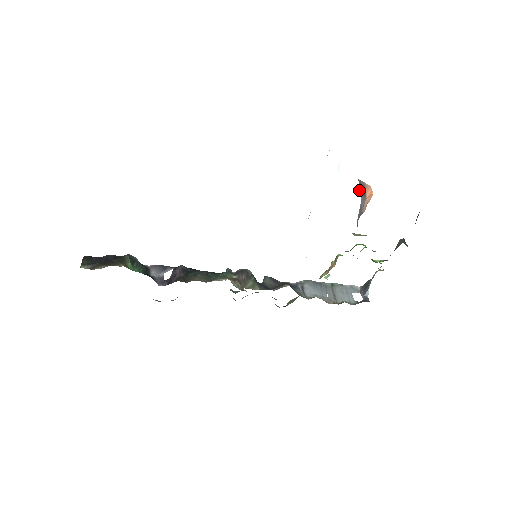
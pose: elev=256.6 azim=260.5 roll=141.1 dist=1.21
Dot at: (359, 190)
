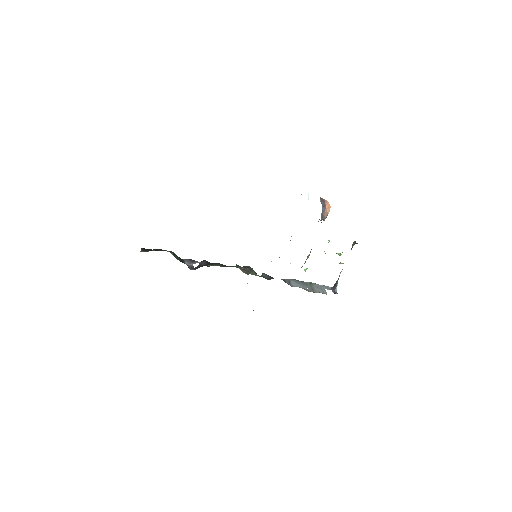
Dot at: (321, 202)
